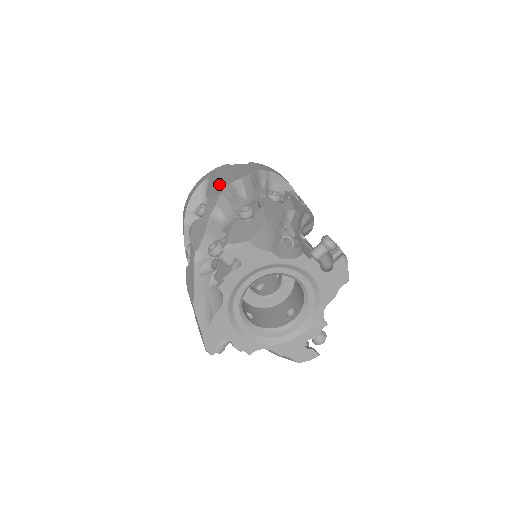
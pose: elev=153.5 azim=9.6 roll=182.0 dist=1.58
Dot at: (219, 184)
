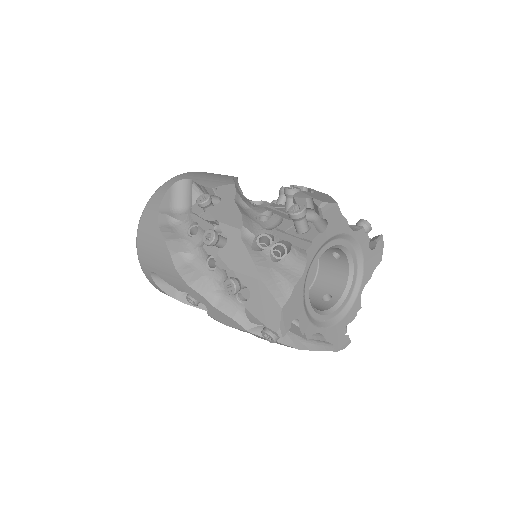
Dot at: (217, 179)
